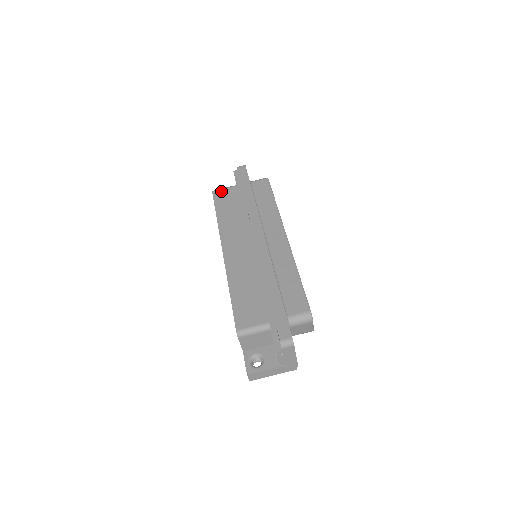
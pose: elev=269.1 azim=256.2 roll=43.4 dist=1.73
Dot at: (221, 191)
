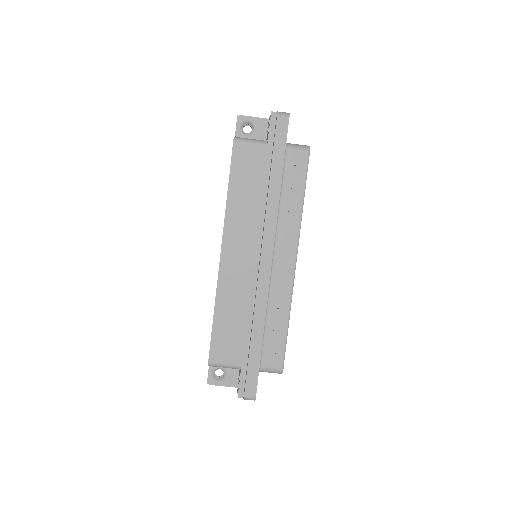
Dot at: (245, 146)
